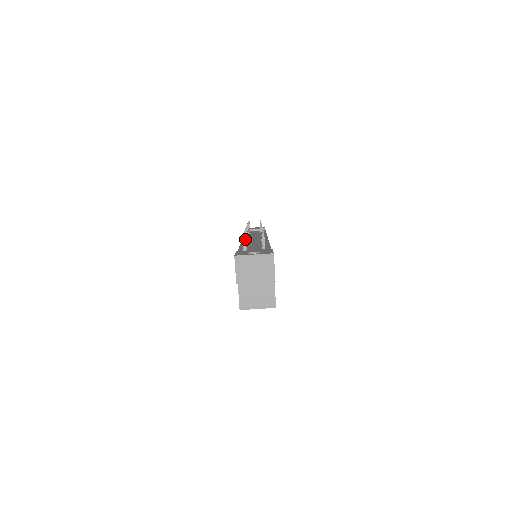
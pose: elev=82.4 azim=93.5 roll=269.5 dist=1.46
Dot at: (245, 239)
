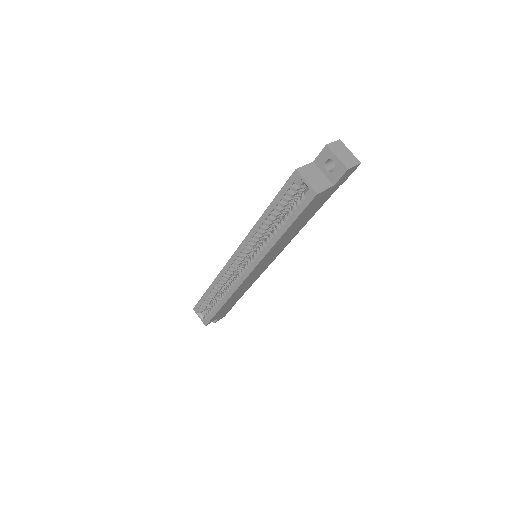
Dot at: occluded
